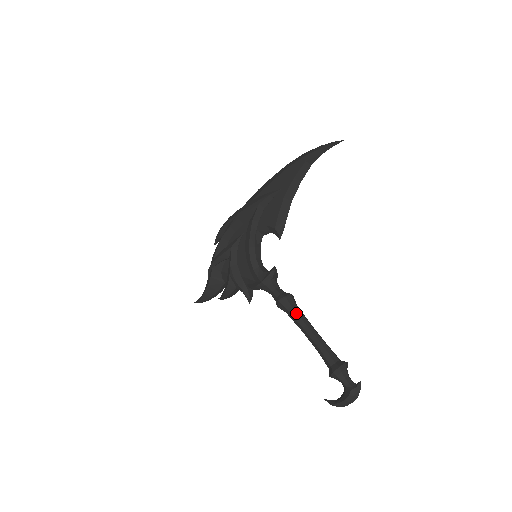
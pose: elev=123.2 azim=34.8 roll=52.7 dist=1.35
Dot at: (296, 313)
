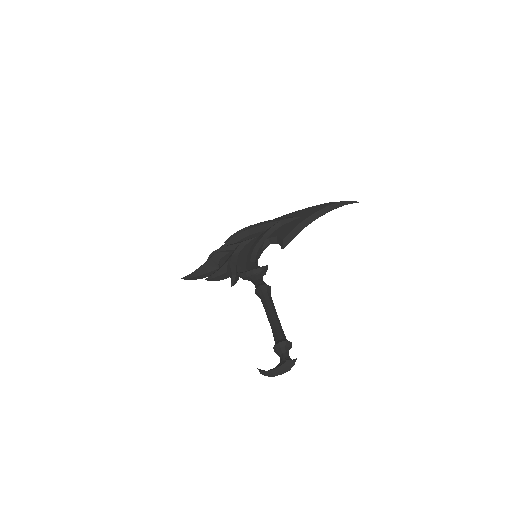
Dot at: (269, 298)
